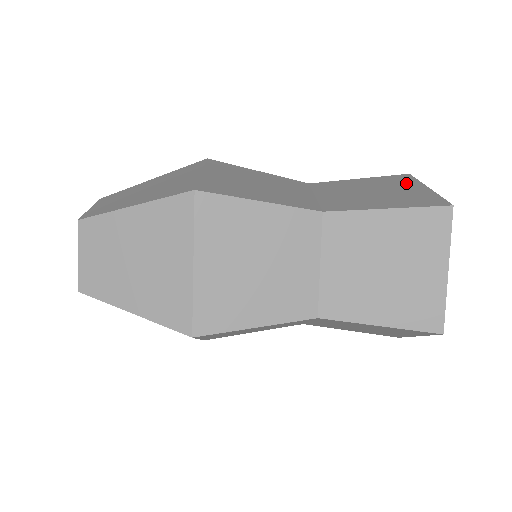
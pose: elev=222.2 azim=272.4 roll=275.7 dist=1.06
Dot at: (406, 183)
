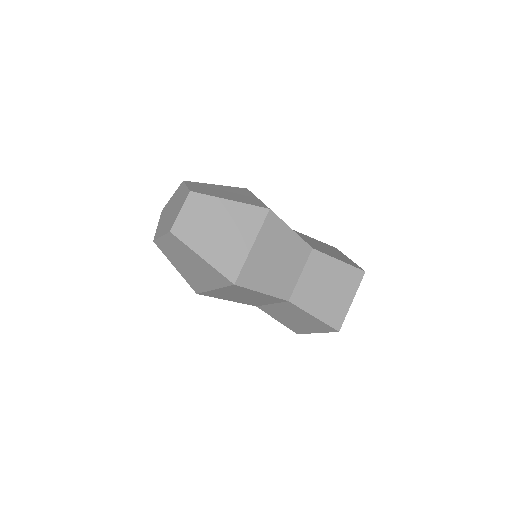
Dot at: (339, 252)
